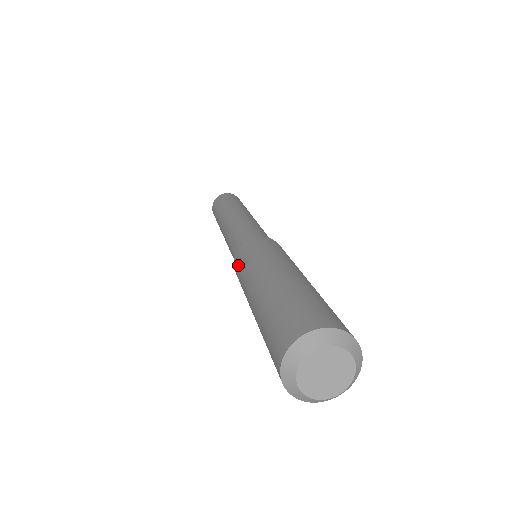
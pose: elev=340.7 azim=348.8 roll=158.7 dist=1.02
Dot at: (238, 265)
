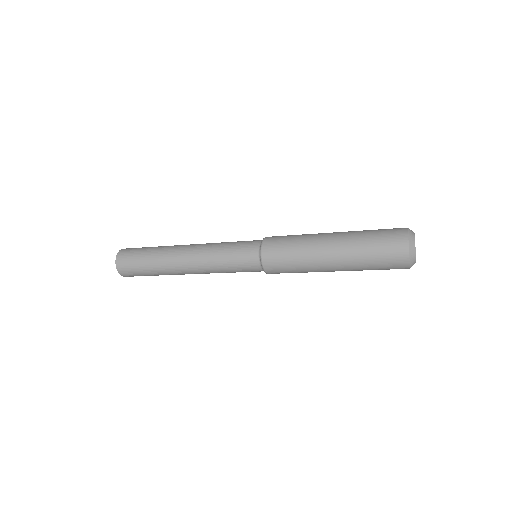
Dot at: (282, 236)
